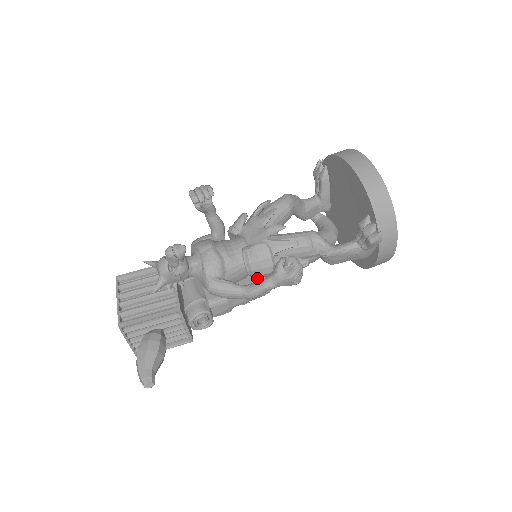
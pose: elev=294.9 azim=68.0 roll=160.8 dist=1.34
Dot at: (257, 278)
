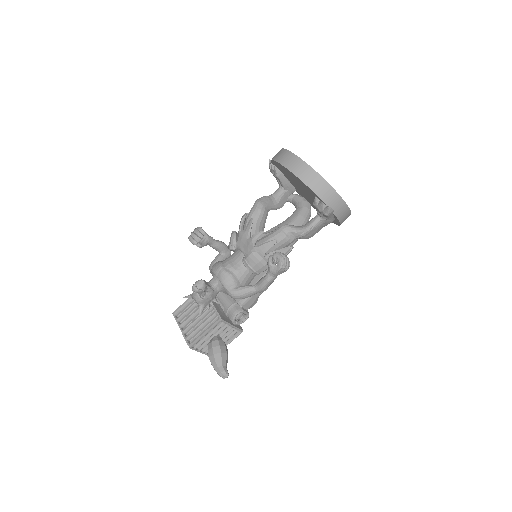
Dot at: (263, 272)
